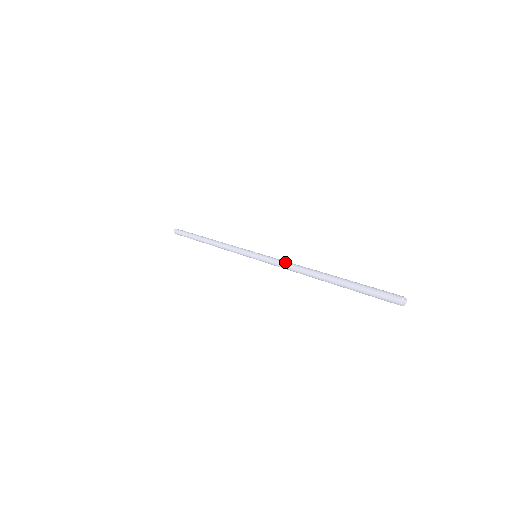
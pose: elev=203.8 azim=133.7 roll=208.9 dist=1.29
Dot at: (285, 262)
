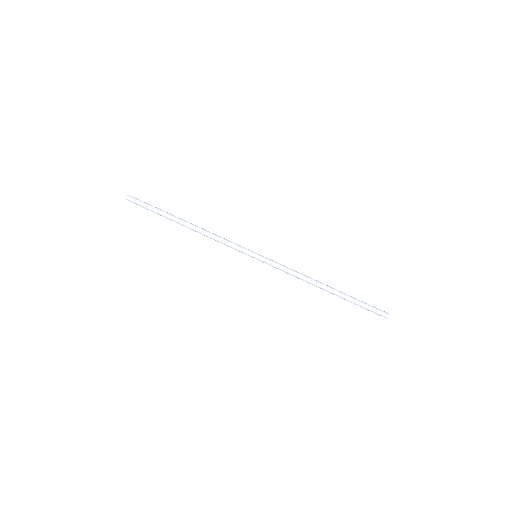
Dot at: occluded
